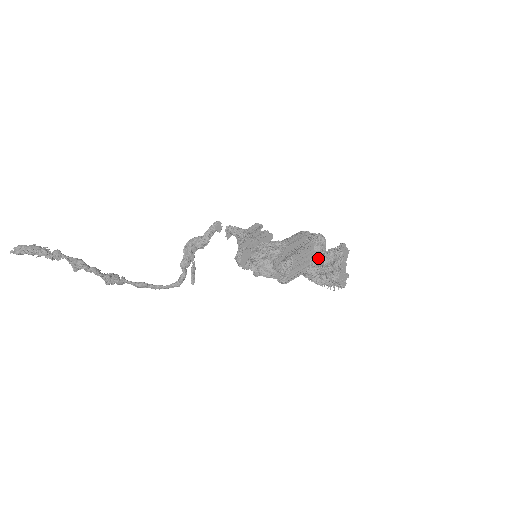
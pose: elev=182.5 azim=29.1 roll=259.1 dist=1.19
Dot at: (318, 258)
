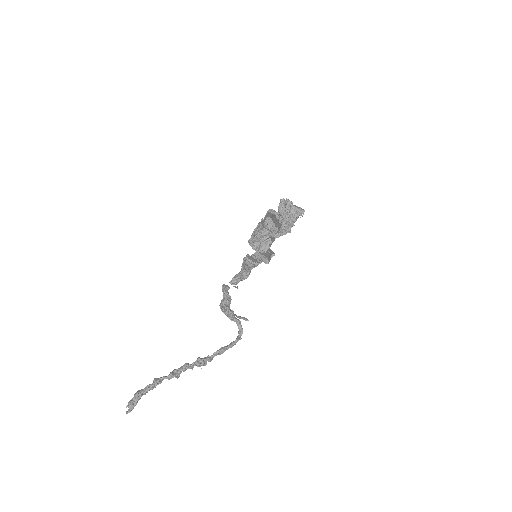
Dot at: (279, 216)
